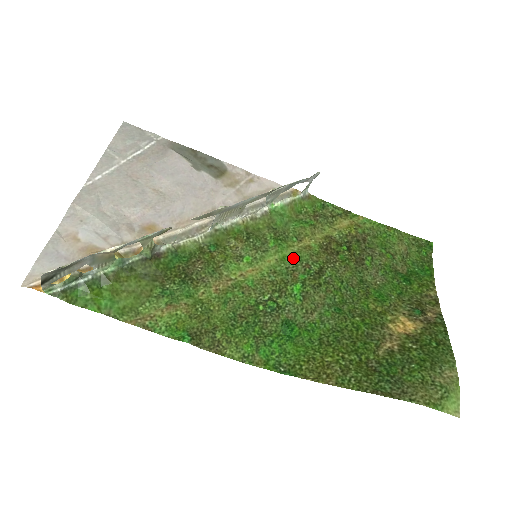
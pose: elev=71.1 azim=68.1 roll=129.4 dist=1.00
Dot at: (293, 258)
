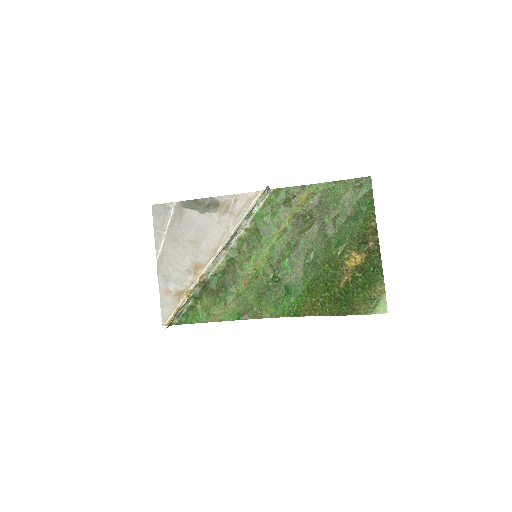
Dot at: (278, 243)
